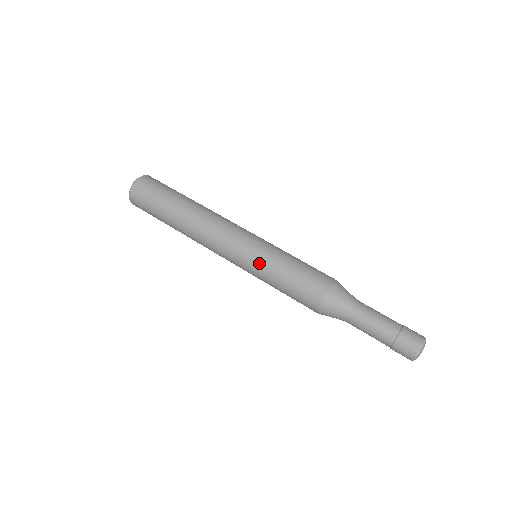
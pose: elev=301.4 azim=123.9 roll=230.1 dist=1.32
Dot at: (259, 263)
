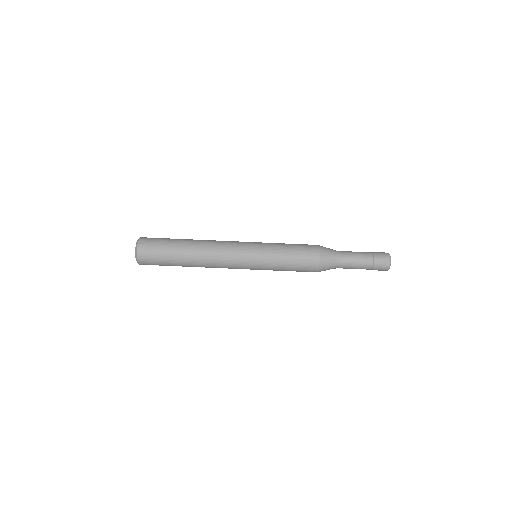
Dot at: occluded
